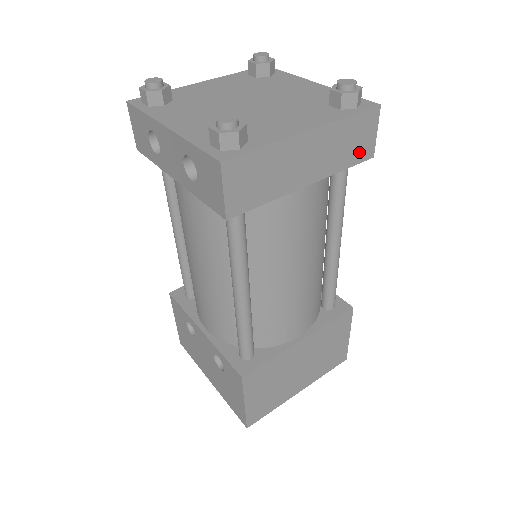
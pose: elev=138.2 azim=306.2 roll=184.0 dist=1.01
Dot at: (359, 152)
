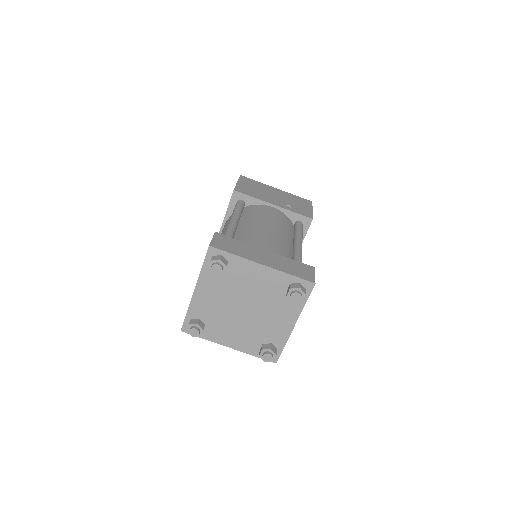
Dot at: occluded
